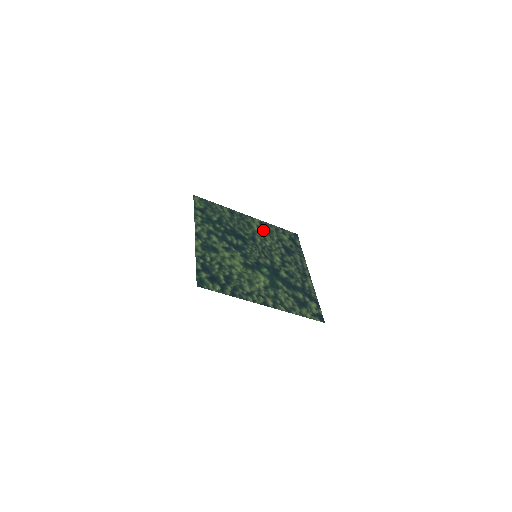
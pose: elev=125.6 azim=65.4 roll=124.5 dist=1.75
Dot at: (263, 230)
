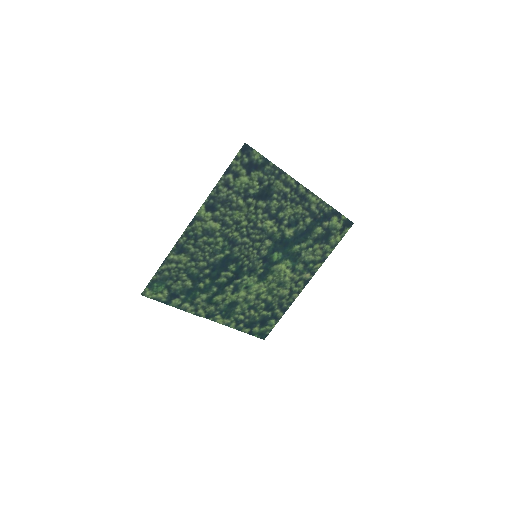
Dot at: (222, 214)
